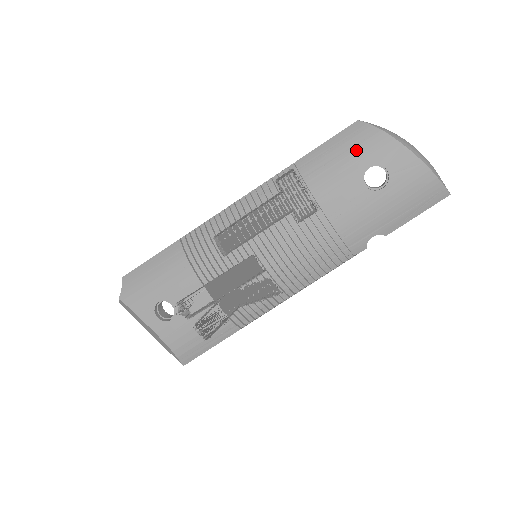
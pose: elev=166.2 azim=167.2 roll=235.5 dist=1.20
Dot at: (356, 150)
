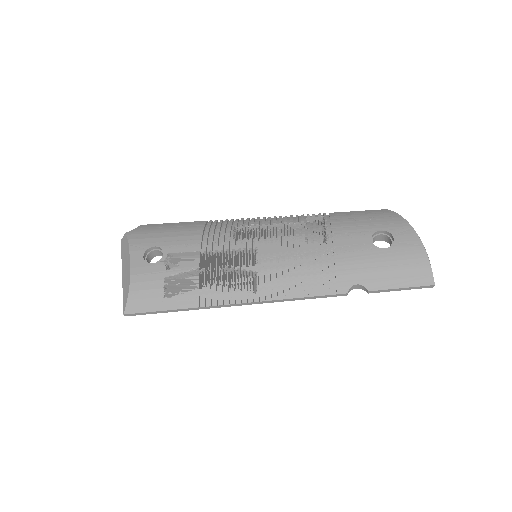
Dot at: (377, 219)
